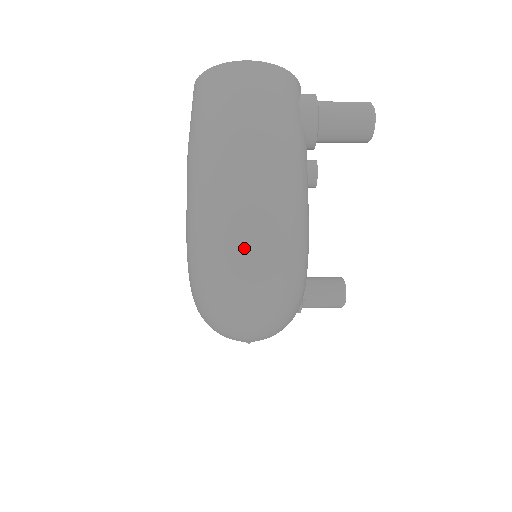
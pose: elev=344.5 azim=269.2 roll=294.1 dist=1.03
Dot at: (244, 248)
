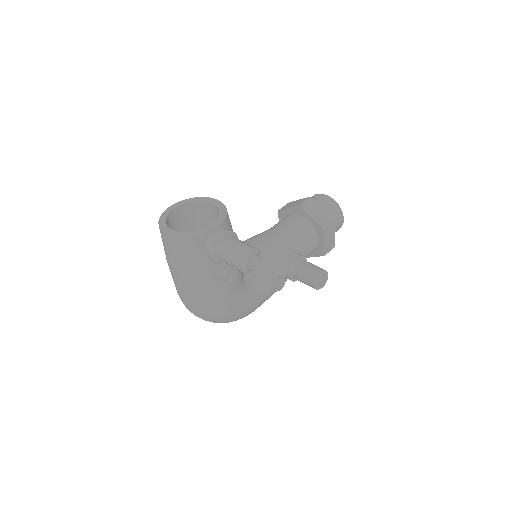
Dot at: occluded
